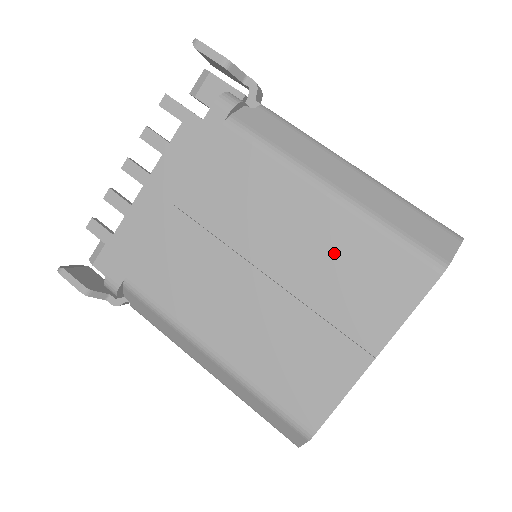
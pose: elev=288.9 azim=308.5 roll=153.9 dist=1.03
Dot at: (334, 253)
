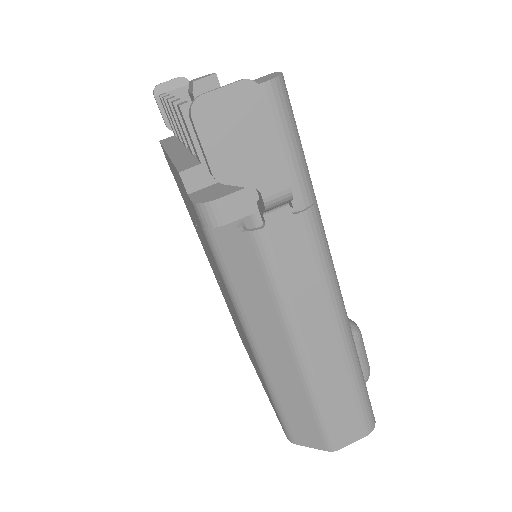
Dot at: (250, 352)
